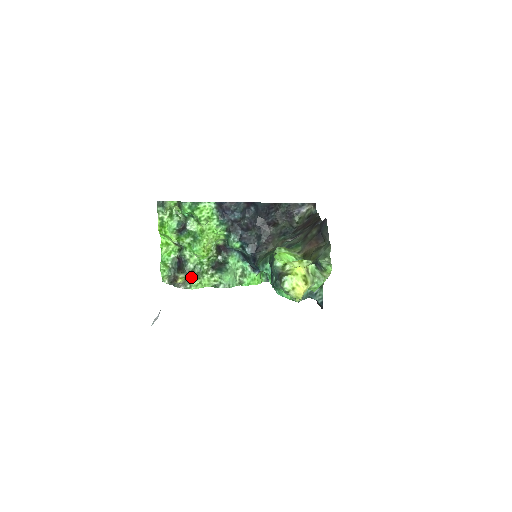
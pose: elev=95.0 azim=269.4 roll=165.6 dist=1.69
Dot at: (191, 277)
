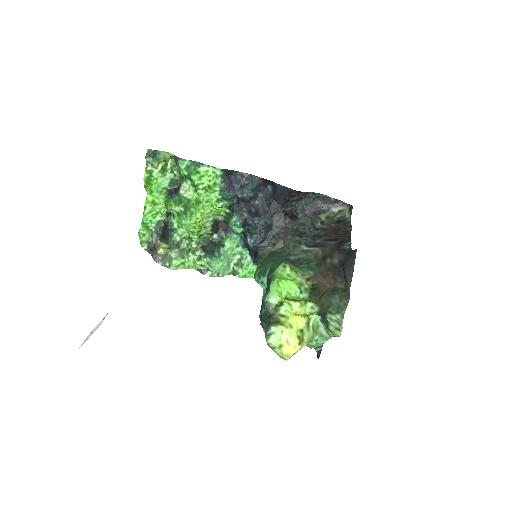
Dot at: (173, 254)
